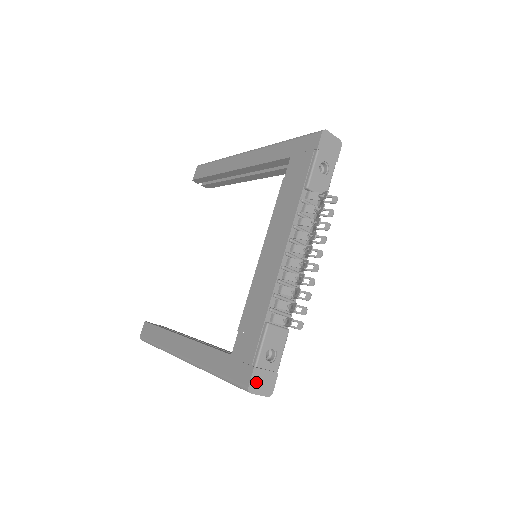
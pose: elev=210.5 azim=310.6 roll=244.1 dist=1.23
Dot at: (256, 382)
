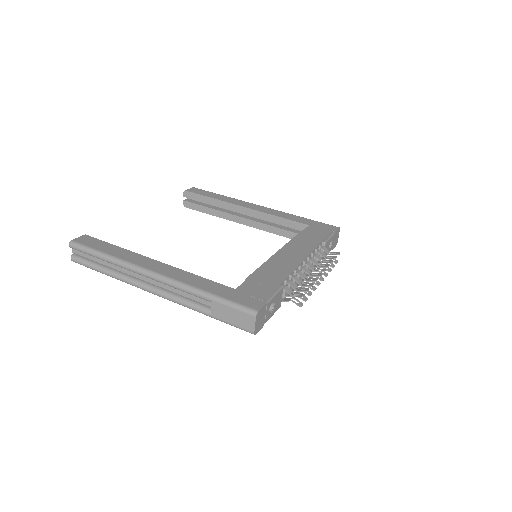
Dot at: (261, 314)
